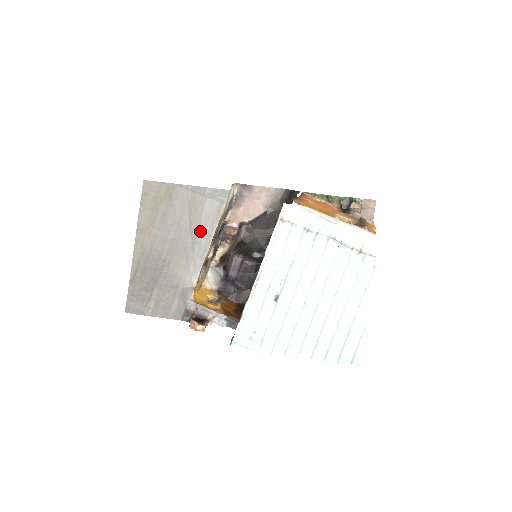
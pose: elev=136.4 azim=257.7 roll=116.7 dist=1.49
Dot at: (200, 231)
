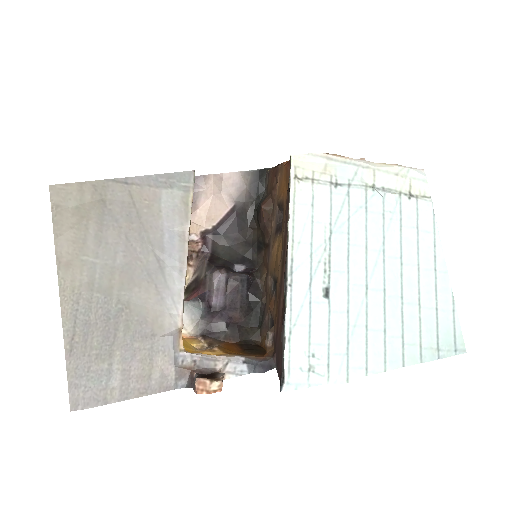
Dot at: (165, 240)
